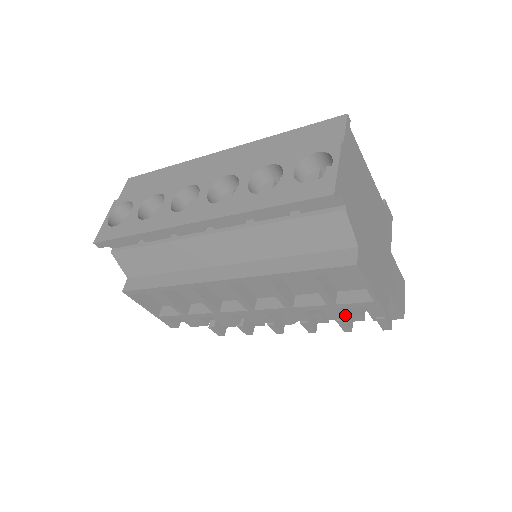
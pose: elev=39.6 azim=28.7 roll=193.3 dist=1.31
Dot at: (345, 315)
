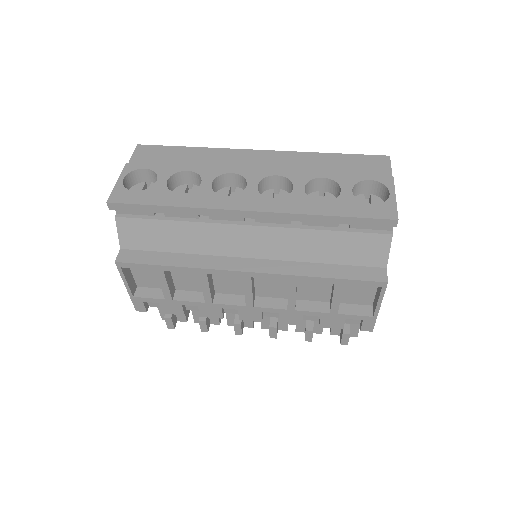
Dot at: (337, 325)
